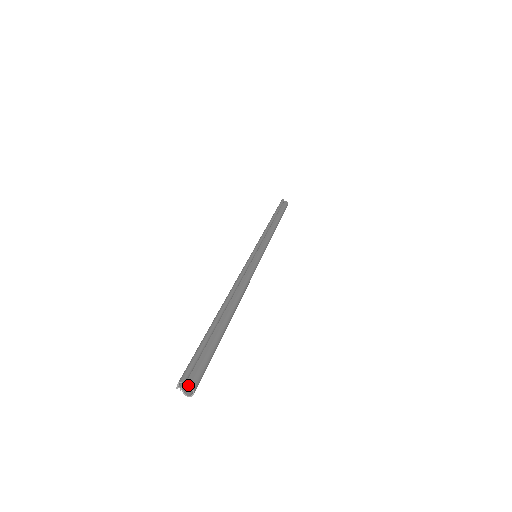
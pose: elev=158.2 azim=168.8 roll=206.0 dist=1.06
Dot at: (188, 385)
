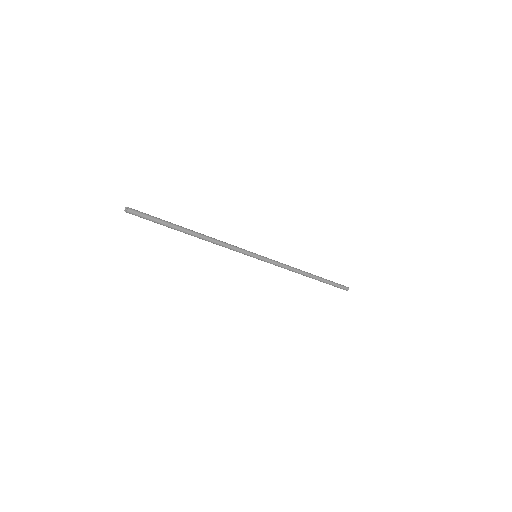
Dot at: (128, 207)
